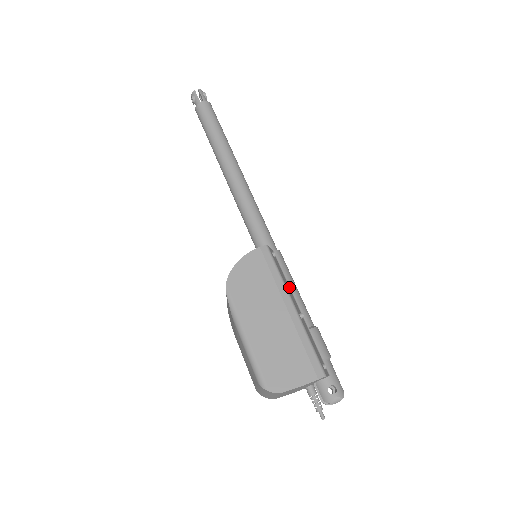
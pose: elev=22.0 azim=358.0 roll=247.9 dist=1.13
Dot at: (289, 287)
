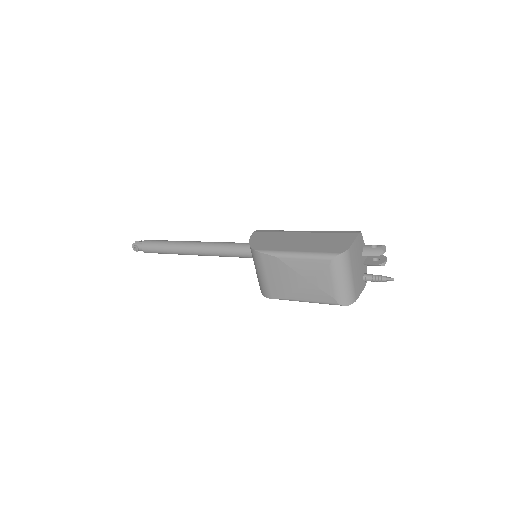
Dot at: occluded
